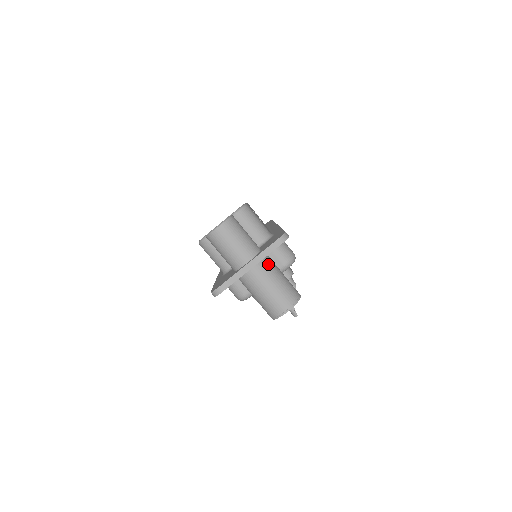
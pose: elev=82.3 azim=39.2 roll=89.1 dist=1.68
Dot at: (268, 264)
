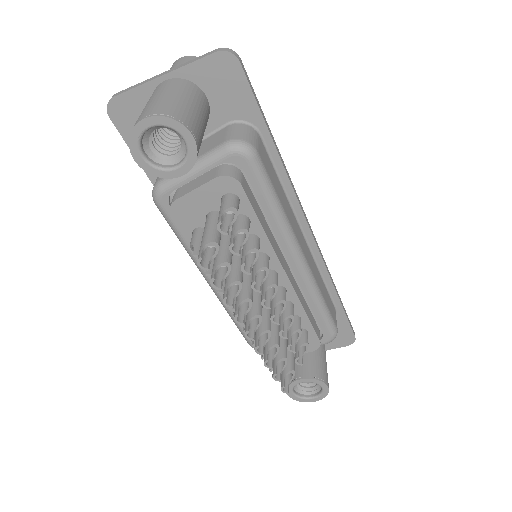
Dot at: (189, 86)
